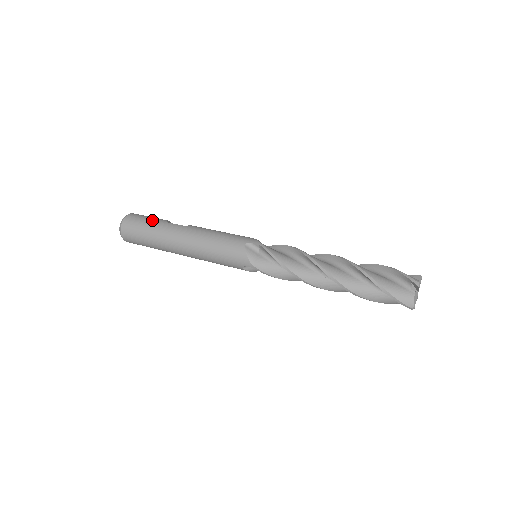
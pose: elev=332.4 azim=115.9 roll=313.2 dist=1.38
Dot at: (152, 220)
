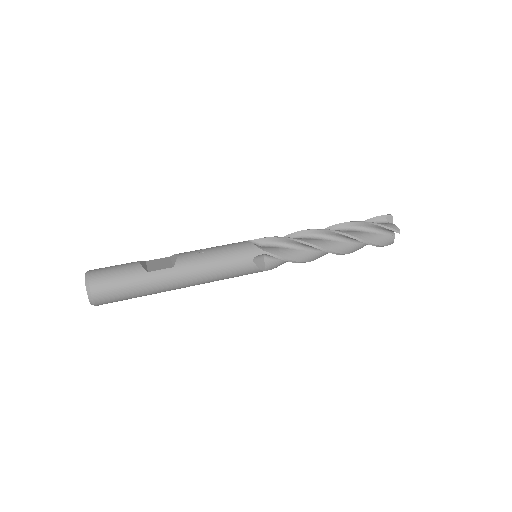
Dot at: (129, 279)
